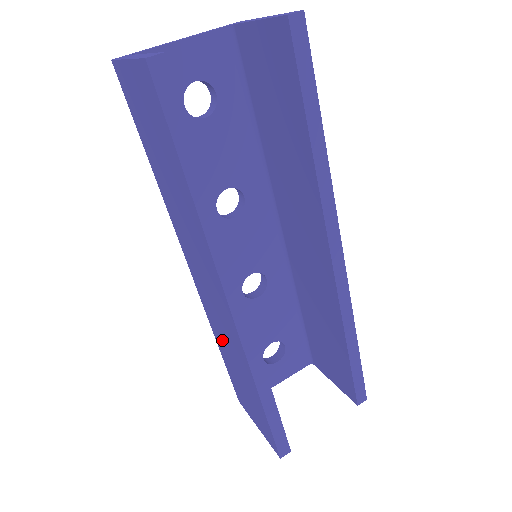
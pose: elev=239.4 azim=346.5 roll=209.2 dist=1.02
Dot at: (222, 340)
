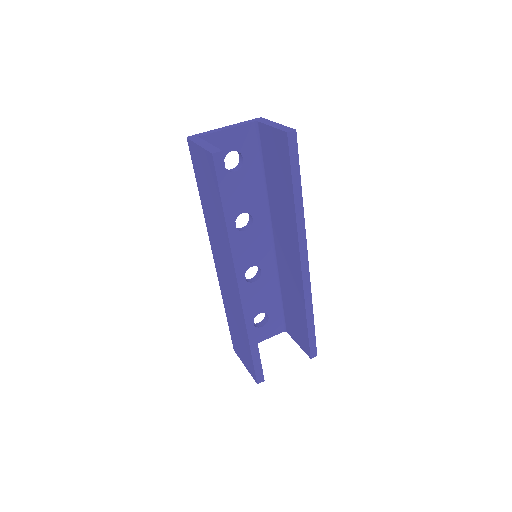
Dot at: (229, 306)
